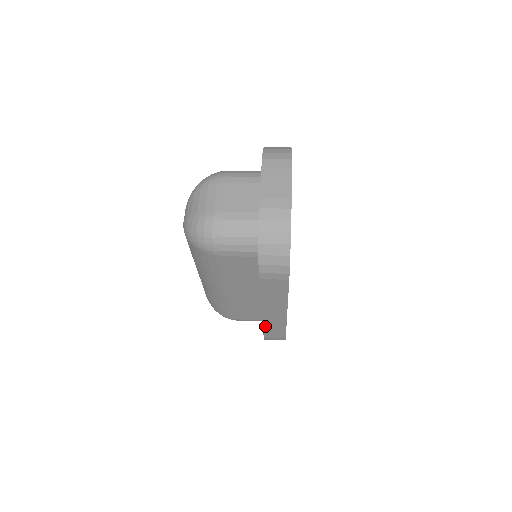
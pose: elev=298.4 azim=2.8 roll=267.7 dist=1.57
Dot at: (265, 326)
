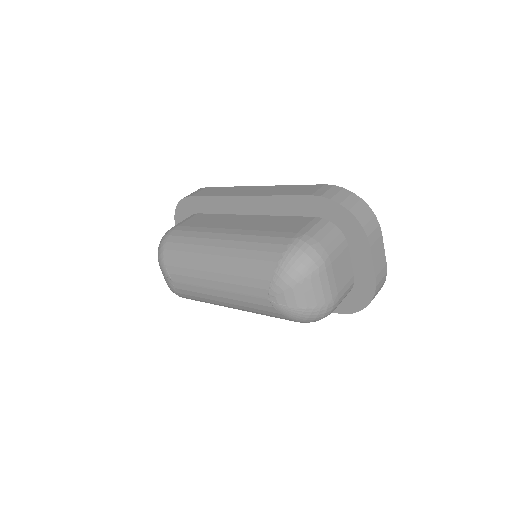
Dot at: occluded
